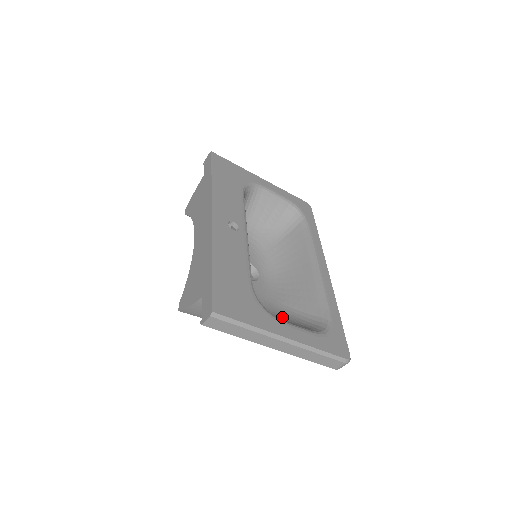
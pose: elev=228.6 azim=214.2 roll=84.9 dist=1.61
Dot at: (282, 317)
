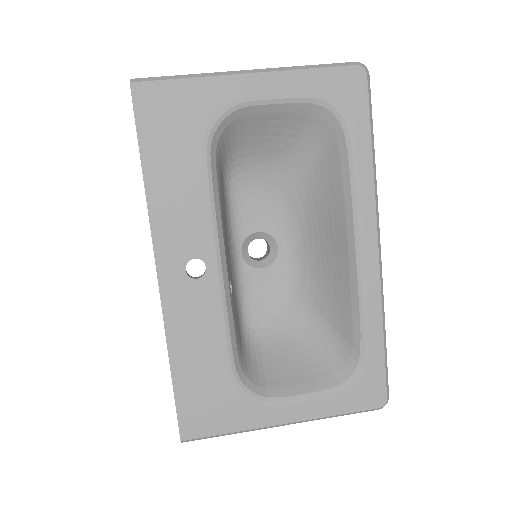
Dot at: (302, 338)
